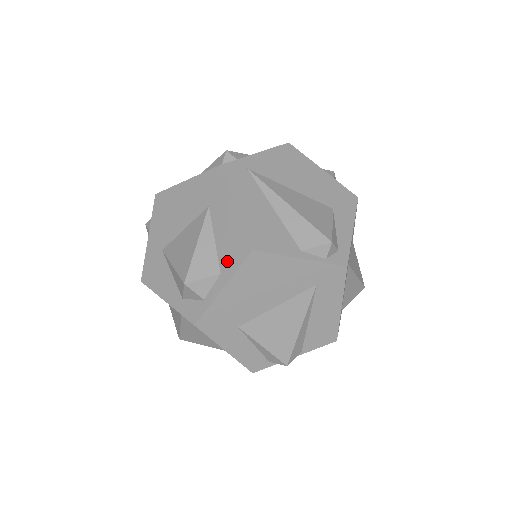
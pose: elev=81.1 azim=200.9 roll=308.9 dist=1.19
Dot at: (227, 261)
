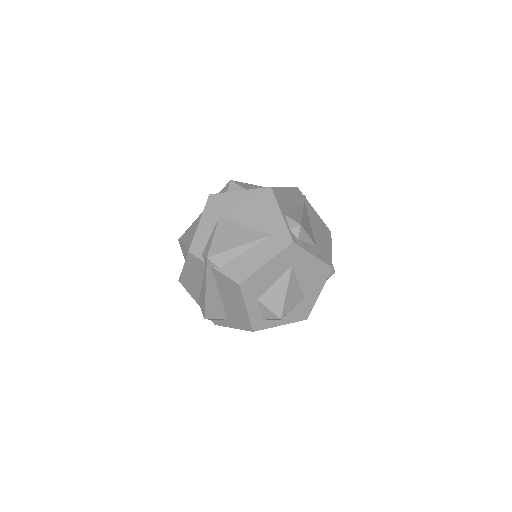
Dot at: occluded
